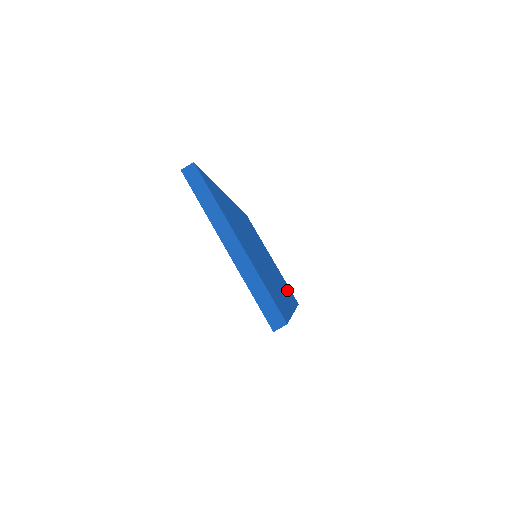
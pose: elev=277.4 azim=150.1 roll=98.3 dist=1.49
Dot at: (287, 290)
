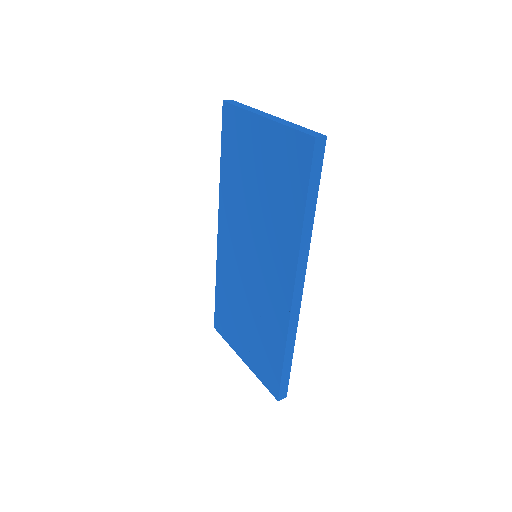
Dot at: occluded
